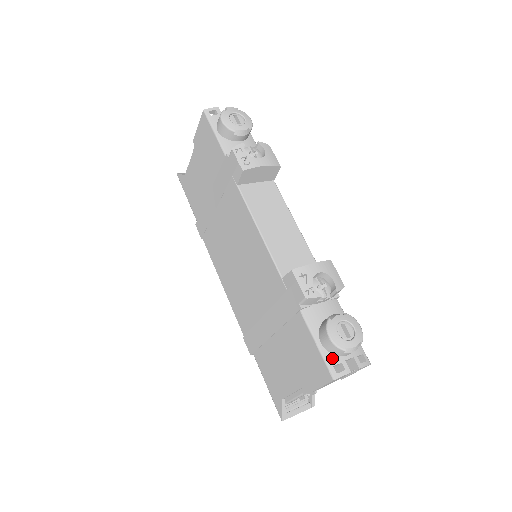
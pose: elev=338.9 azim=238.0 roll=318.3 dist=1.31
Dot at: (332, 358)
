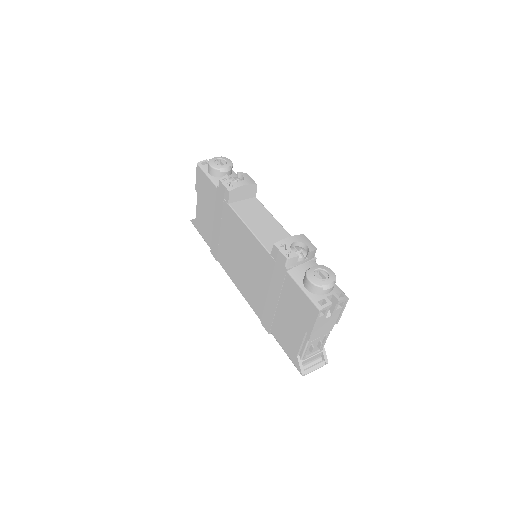
Dot at: (316, 297)
